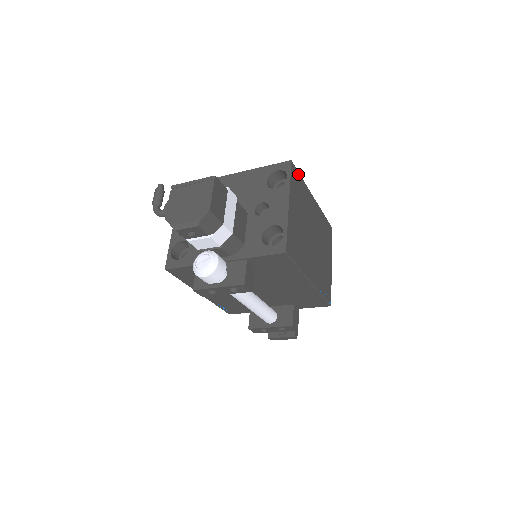
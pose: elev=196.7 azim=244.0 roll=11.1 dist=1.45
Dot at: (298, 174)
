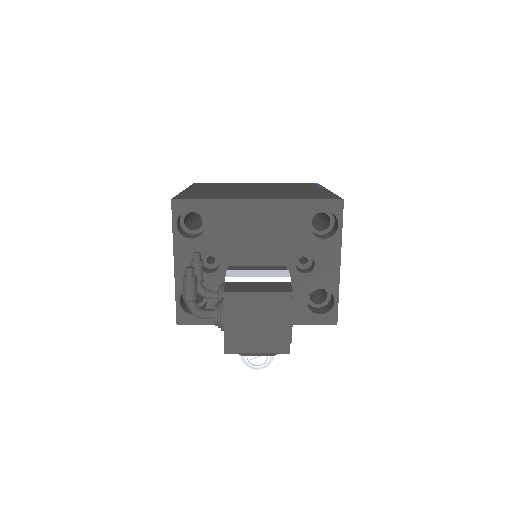
Dot at: occluded
